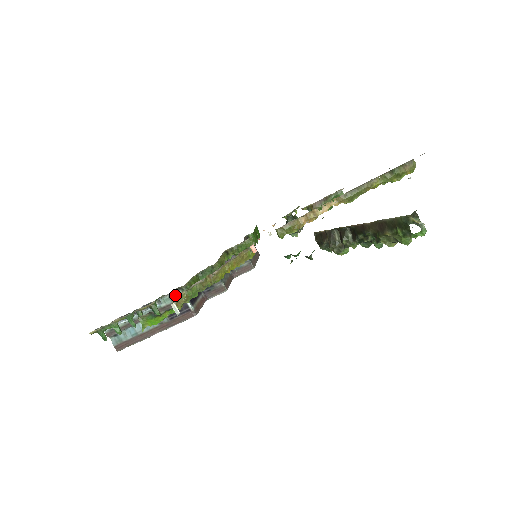
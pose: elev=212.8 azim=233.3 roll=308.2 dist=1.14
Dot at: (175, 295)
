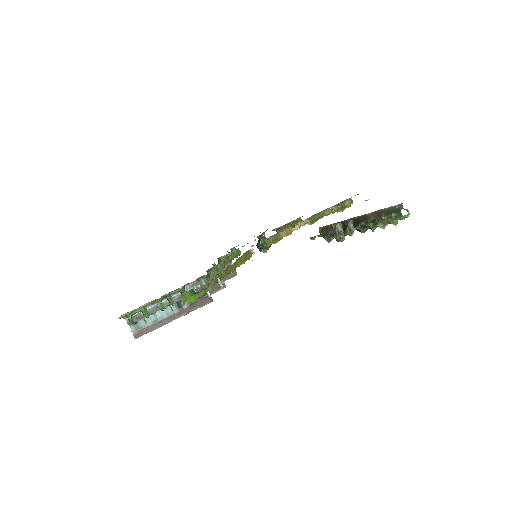
Dot at: (208, 278)
